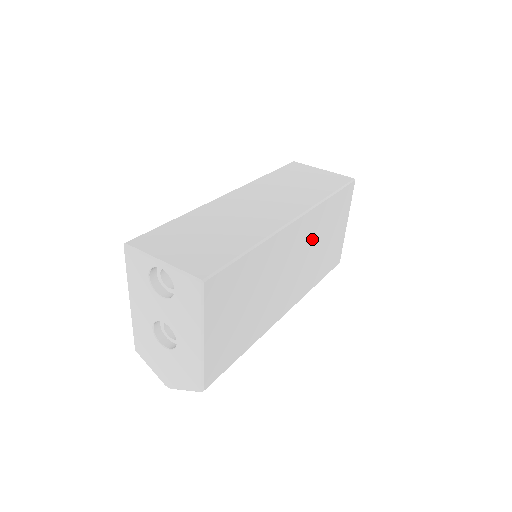
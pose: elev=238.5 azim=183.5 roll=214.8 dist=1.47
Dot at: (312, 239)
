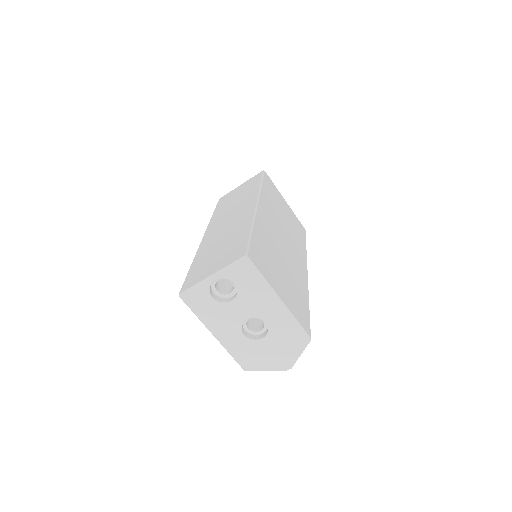
Dot at: (277, 216)
